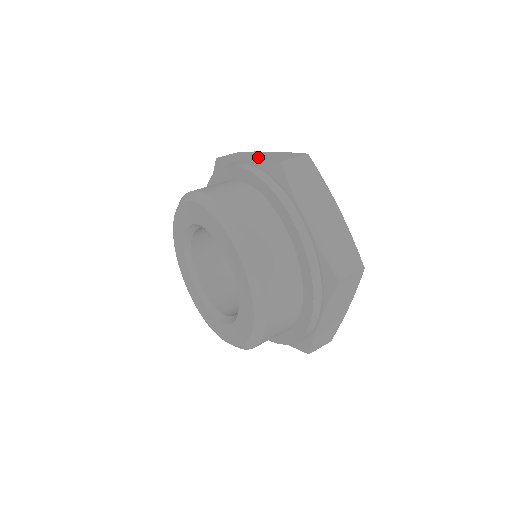
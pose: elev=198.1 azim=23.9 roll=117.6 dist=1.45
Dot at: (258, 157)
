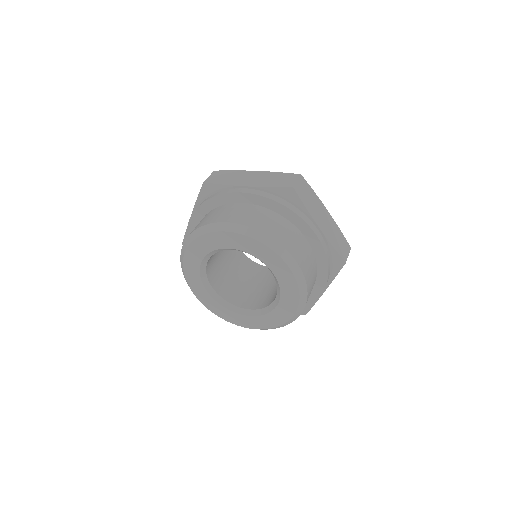
Dot at: occluded
